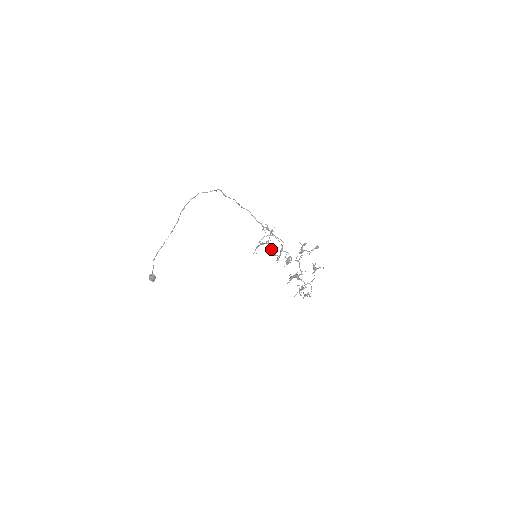
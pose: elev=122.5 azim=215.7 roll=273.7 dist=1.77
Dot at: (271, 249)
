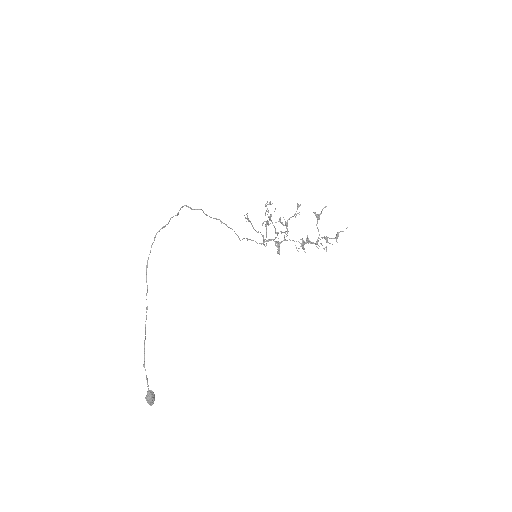
Dot at: (274, 227)
